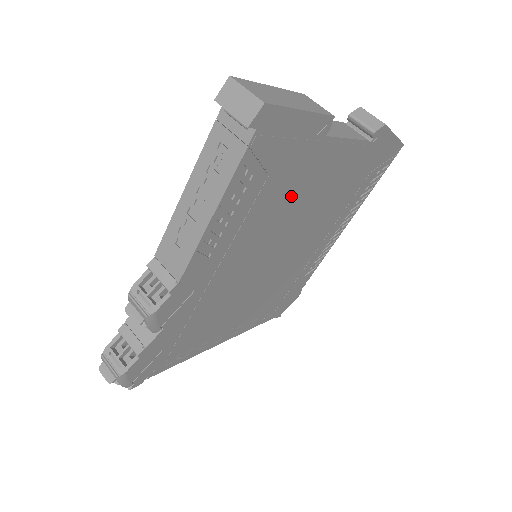
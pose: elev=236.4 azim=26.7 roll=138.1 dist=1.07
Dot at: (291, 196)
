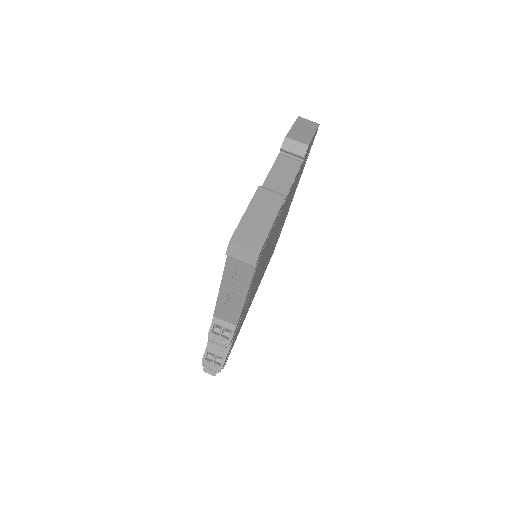
Dot at: (272, 236)
